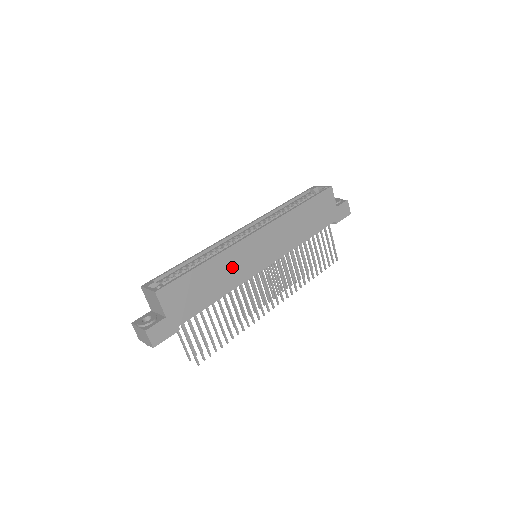
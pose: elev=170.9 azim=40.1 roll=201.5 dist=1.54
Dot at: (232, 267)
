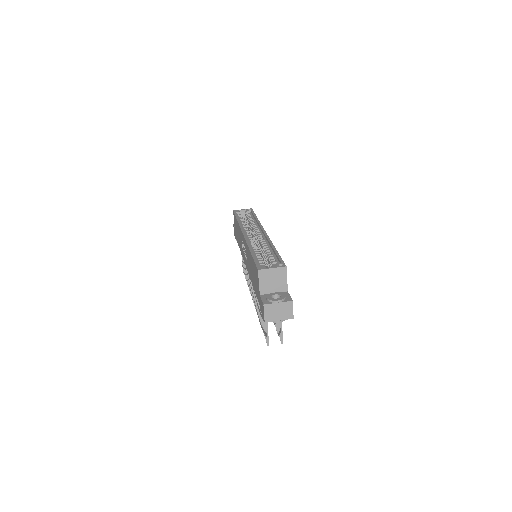
Dot at: occluded
